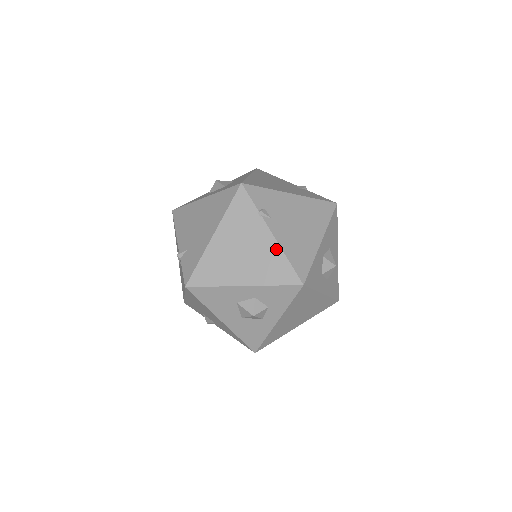
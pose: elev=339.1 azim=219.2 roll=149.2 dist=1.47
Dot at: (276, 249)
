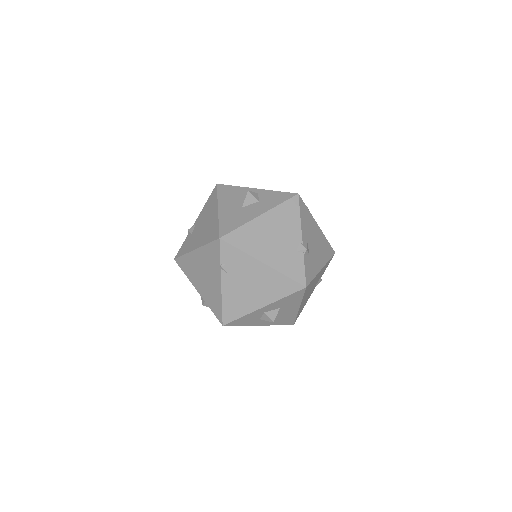
Dot at: (219, 294)
